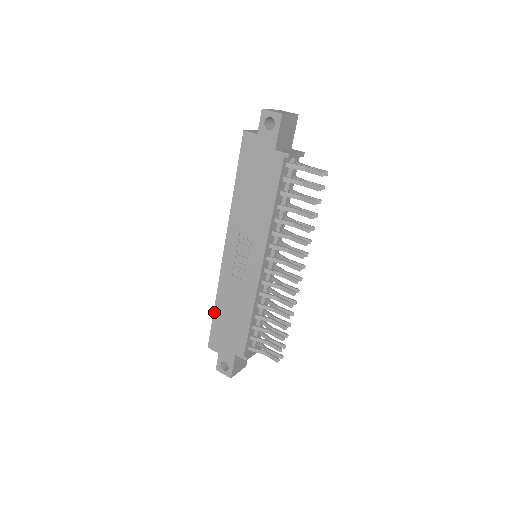
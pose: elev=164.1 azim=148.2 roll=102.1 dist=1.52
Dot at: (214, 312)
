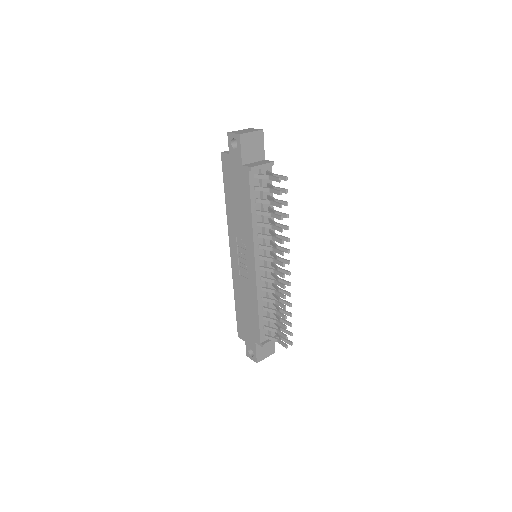
Dot at: (235, 306)
